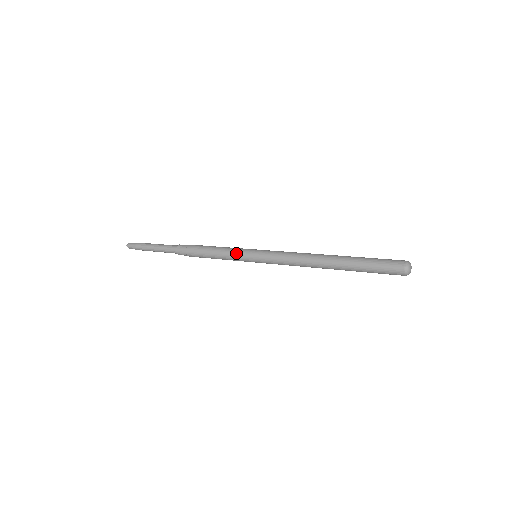
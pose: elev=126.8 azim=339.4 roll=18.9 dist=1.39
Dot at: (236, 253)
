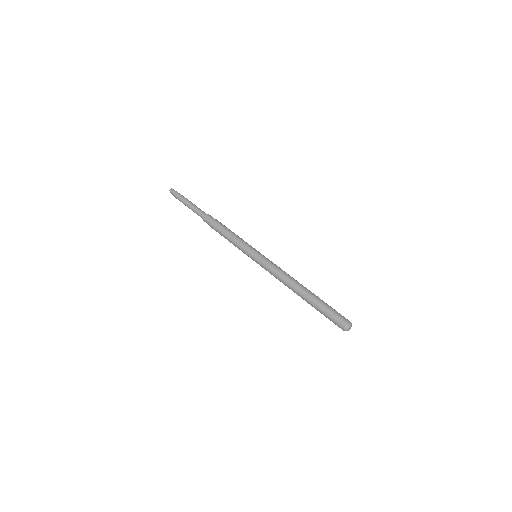
Dot at: (243, 247)
